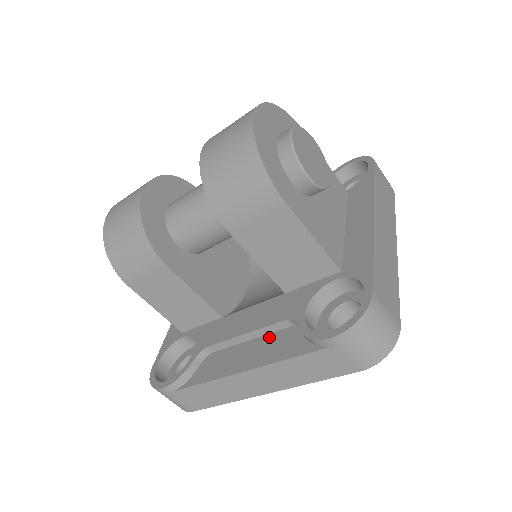
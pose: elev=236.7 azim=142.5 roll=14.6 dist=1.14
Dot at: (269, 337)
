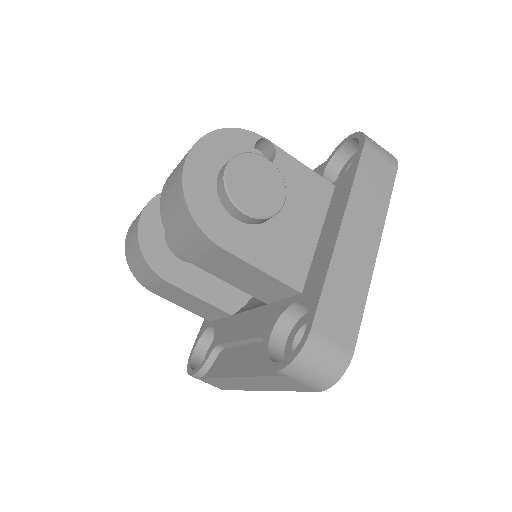
Dot at: (254, 347)
